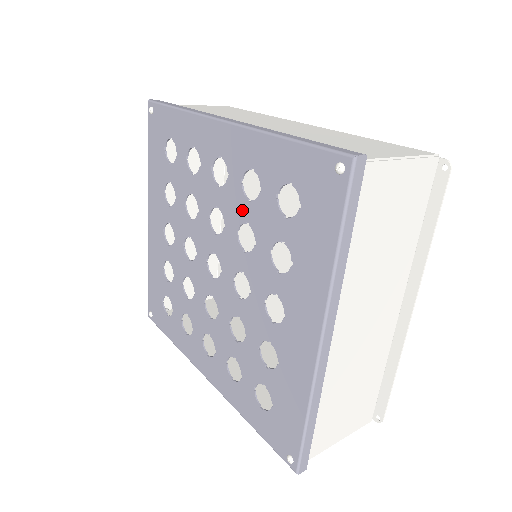
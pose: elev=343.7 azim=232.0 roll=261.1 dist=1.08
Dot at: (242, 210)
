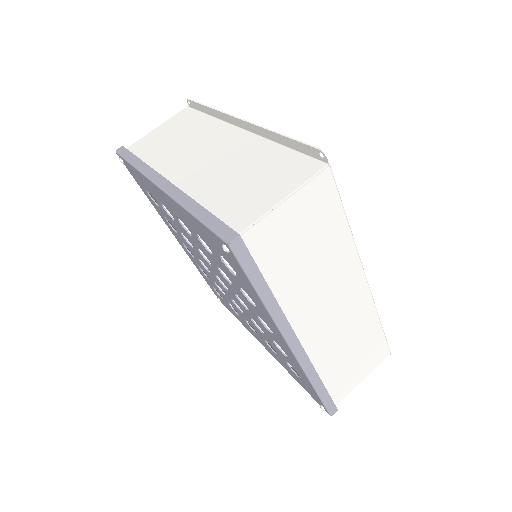
Dot at: (265, 333)
